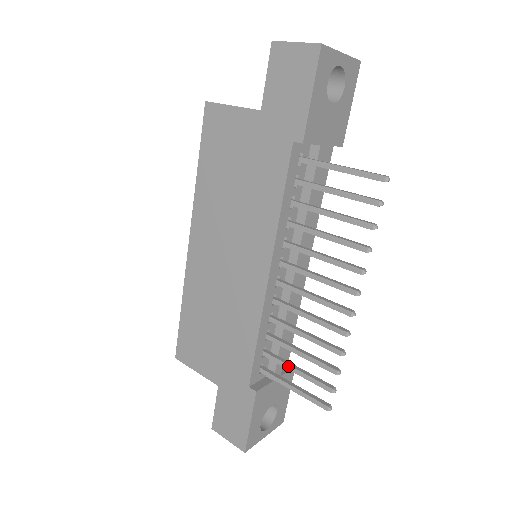
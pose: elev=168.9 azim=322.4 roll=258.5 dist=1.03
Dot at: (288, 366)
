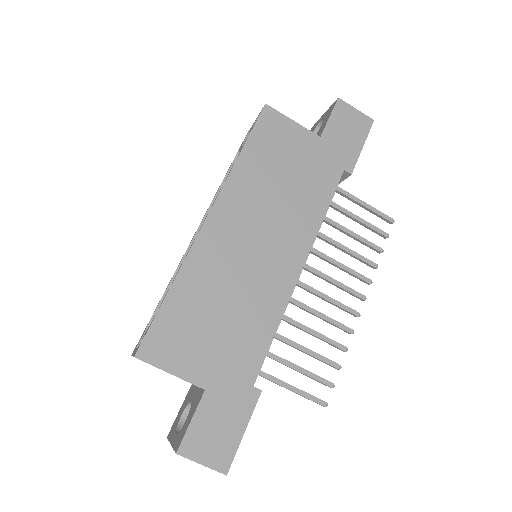
Dot at: (291, 364)
